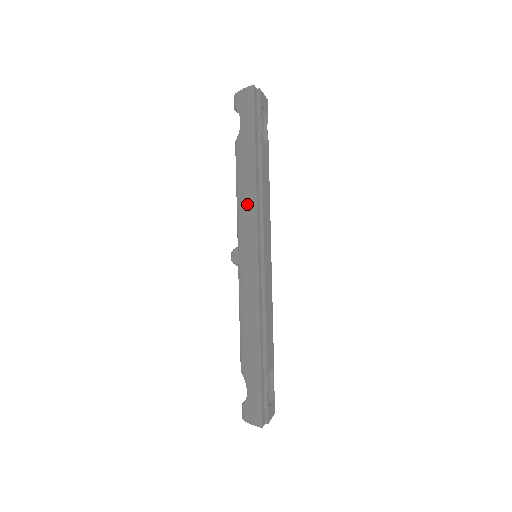
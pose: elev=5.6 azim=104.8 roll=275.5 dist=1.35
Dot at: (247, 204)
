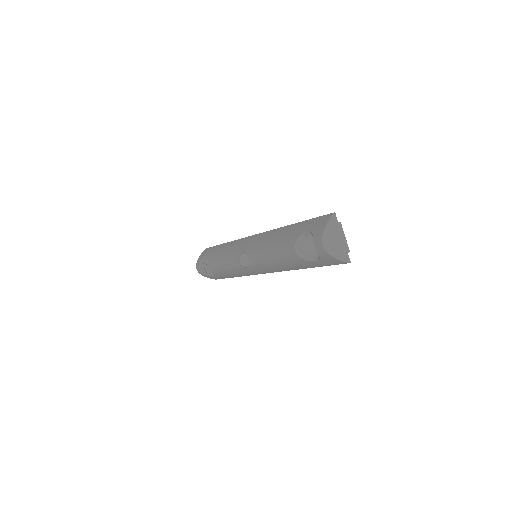
Dot at: (281, 269)
